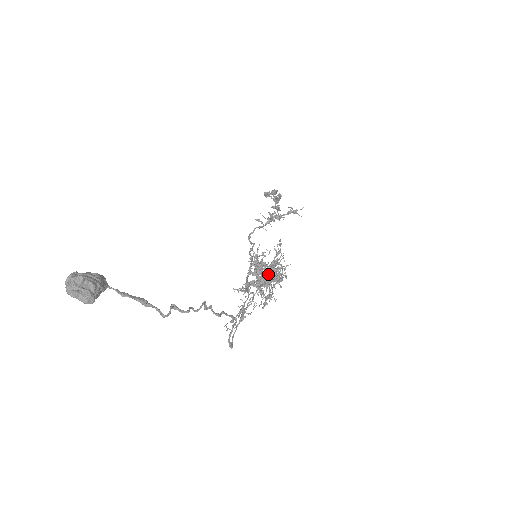
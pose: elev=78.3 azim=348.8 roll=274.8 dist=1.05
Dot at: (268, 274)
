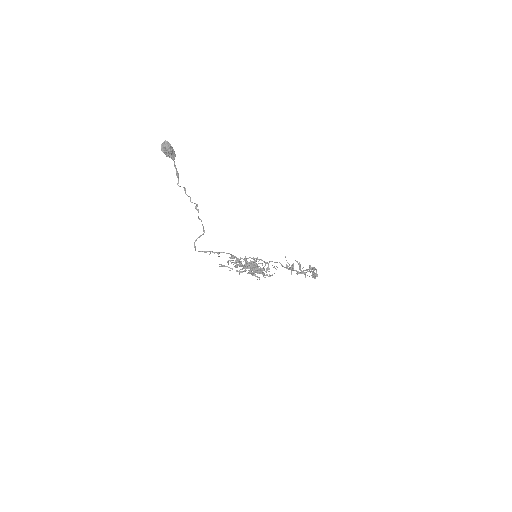
Dot at: occluded
